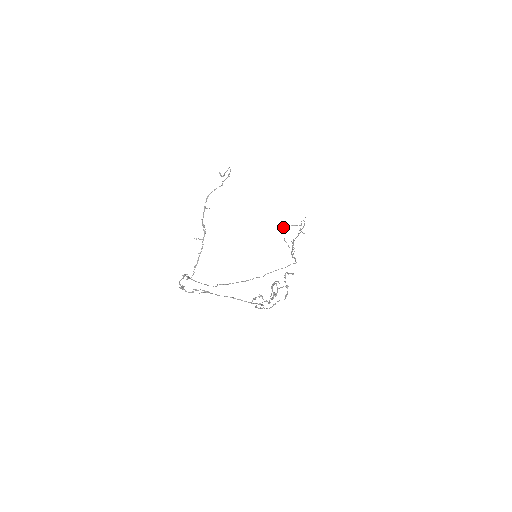
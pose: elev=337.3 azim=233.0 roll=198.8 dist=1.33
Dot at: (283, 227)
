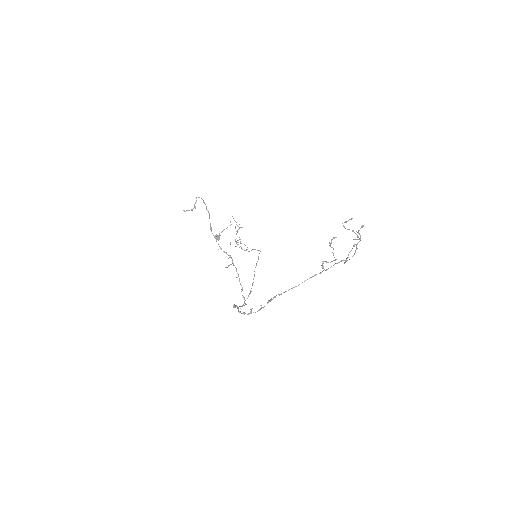
Dot at: (216, 238)
